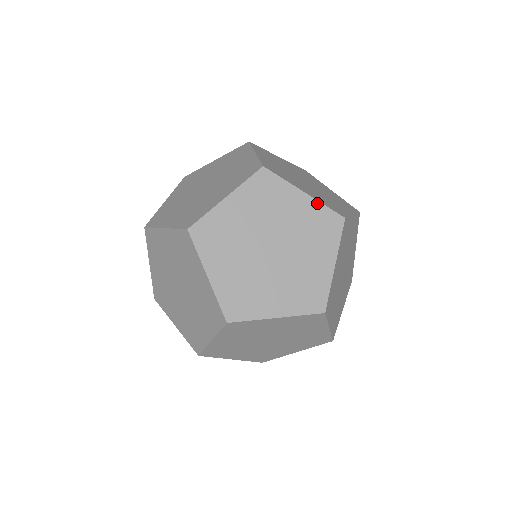
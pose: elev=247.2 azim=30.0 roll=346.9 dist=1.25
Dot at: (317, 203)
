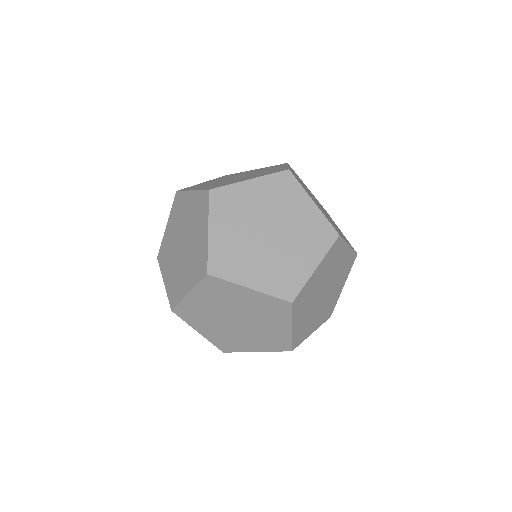
Dot at: (197, 192)
